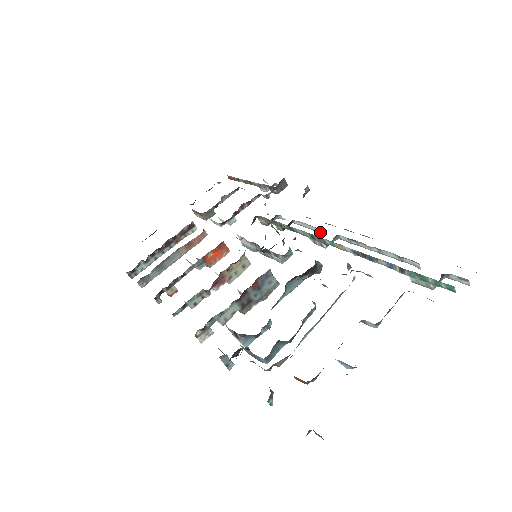
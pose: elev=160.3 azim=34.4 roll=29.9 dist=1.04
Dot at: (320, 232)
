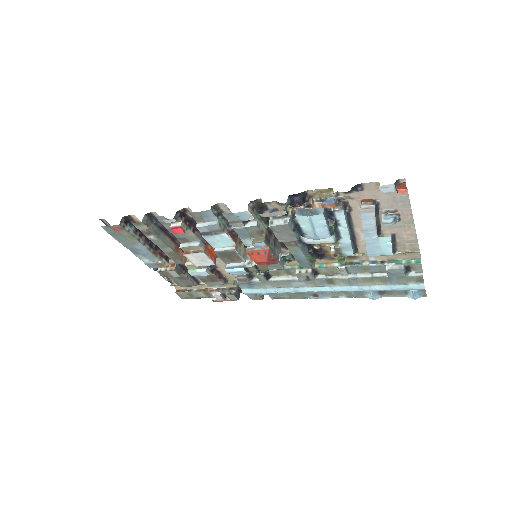
Dot at: (297, 279)
